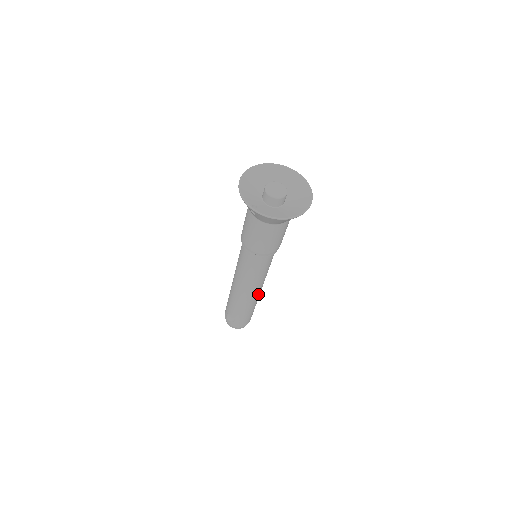
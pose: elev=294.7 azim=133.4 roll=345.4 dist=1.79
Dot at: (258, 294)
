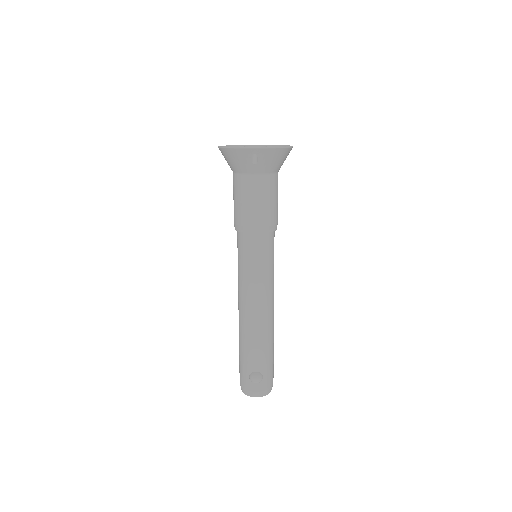
Dot at: (273, 314)
